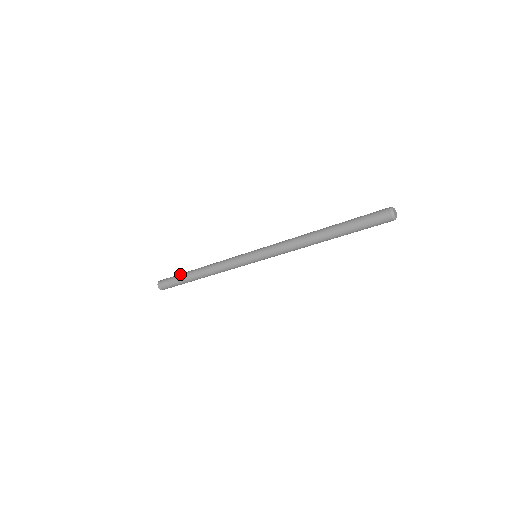
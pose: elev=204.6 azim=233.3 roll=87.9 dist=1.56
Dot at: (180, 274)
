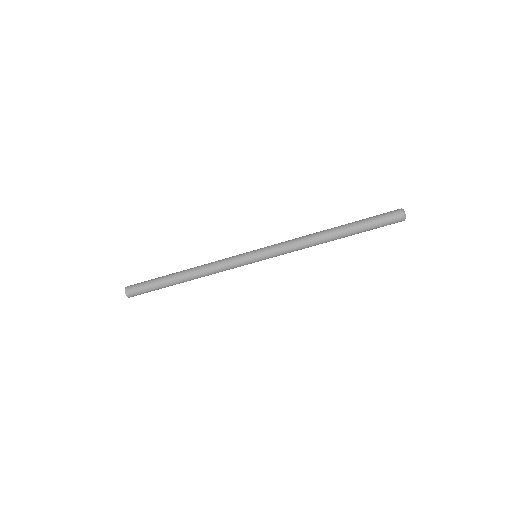
Dot at: (157, 280)
